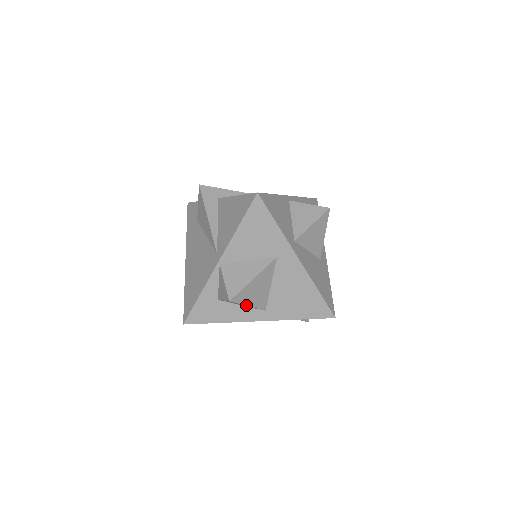
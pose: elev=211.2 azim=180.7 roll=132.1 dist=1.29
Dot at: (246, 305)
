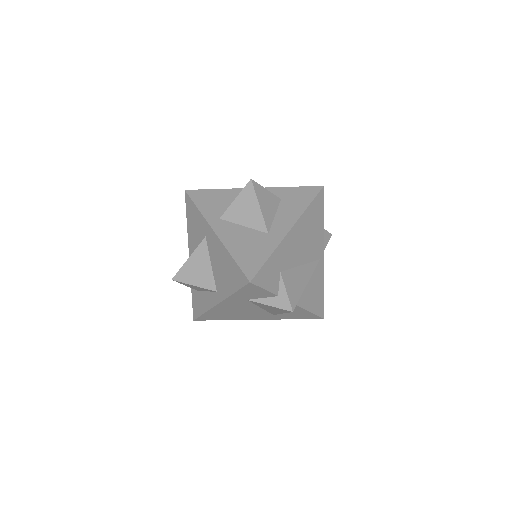
Dot at: (191, 284)
